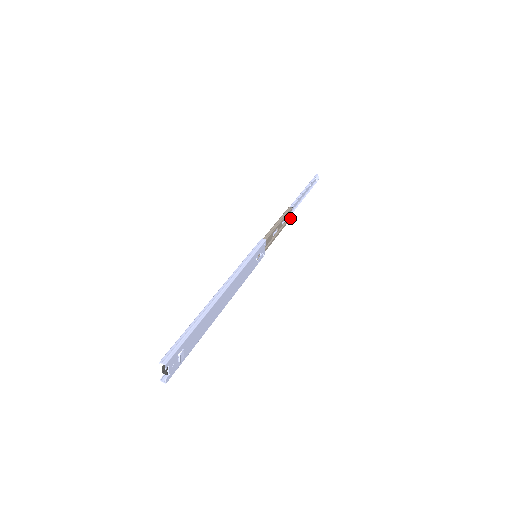
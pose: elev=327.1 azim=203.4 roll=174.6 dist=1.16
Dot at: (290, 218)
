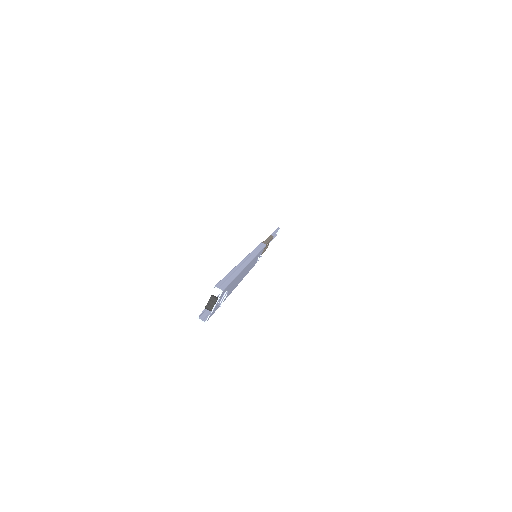
Dot at: occluded
